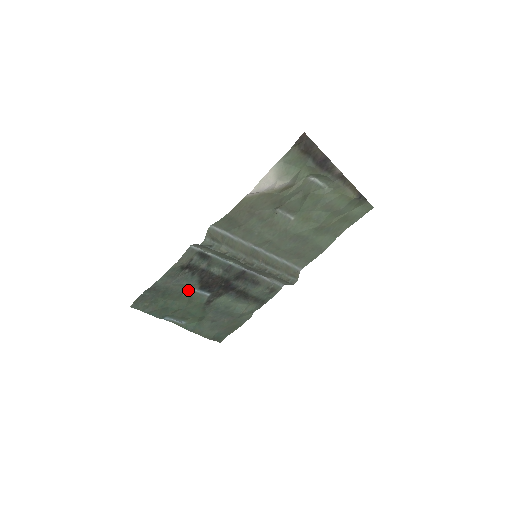
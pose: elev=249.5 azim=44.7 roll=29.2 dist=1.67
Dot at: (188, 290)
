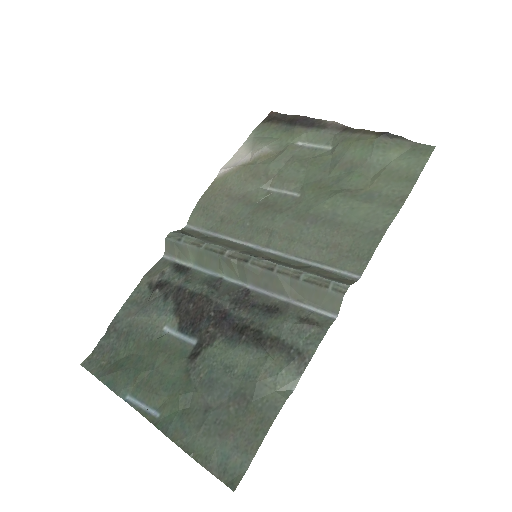
Dot at: (162, 333)
